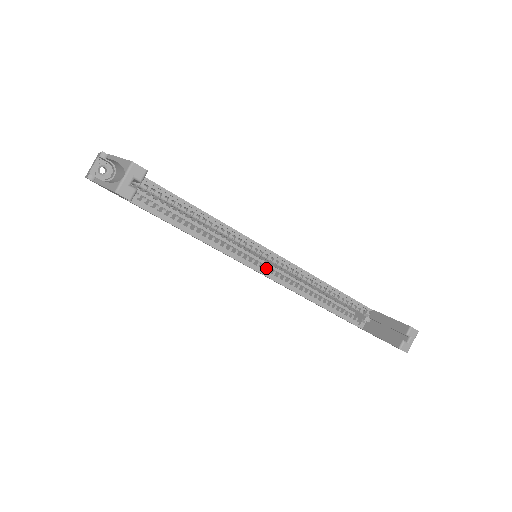
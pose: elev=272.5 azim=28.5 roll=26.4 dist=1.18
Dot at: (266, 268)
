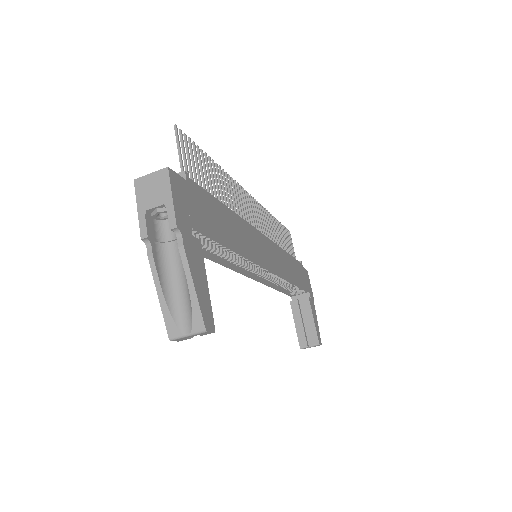
Dot at: (256, 270)
